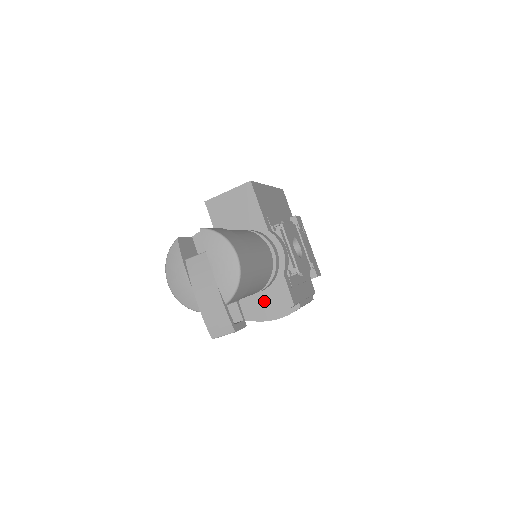
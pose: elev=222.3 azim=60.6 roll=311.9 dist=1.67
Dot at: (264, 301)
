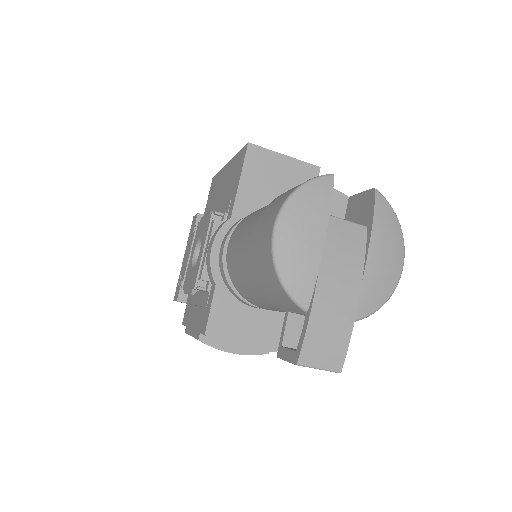
Dot at: (248, 323)
